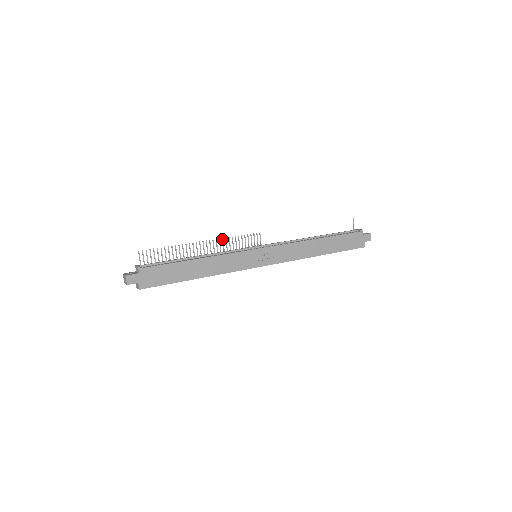
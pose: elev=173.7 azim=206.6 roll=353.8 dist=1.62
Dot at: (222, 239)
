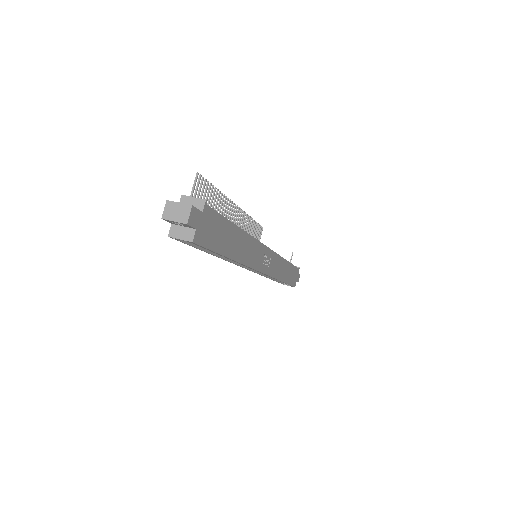
Dot at: (246, 215)
